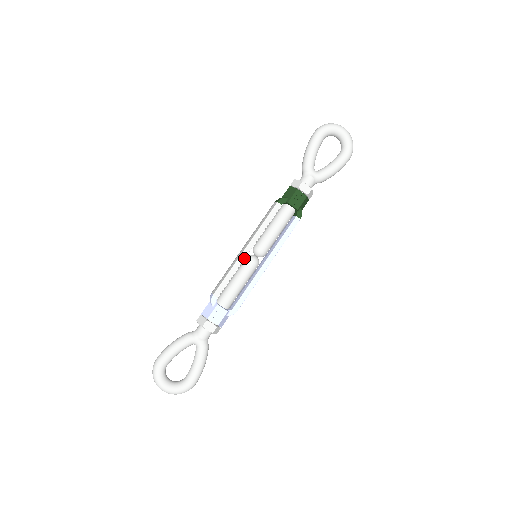
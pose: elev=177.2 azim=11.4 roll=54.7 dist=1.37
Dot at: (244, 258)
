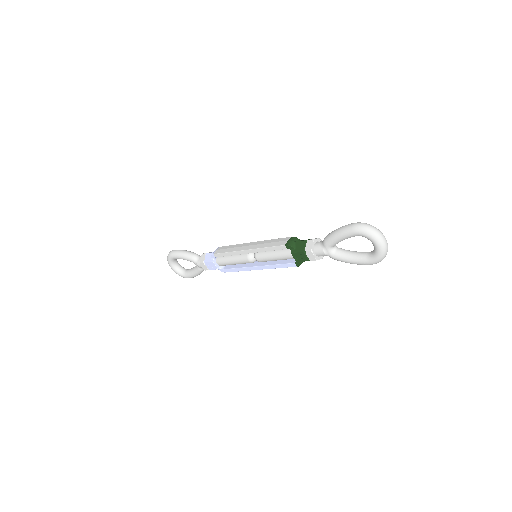
Dot at: (243, 254)
